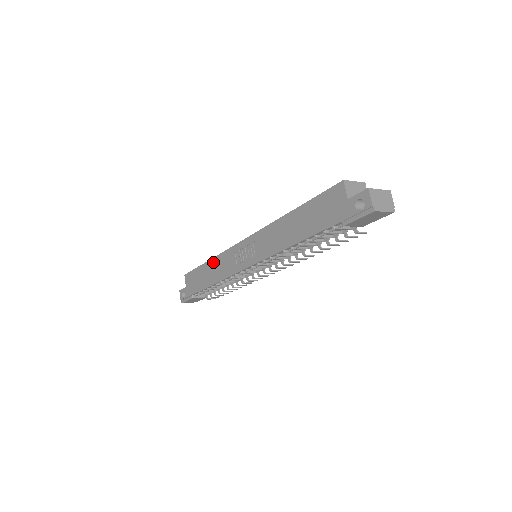
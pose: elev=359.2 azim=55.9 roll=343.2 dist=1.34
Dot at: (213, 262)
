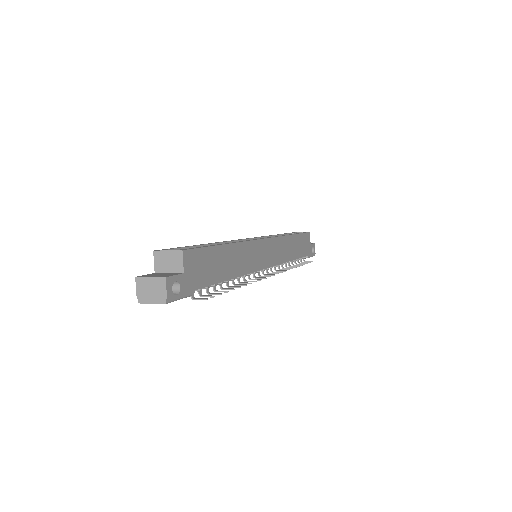
Dot at: occluded
